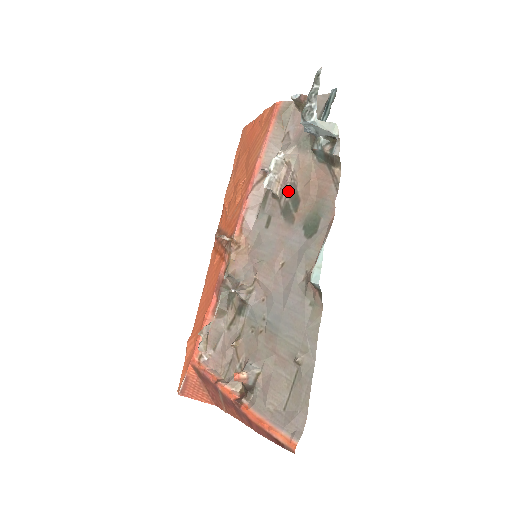
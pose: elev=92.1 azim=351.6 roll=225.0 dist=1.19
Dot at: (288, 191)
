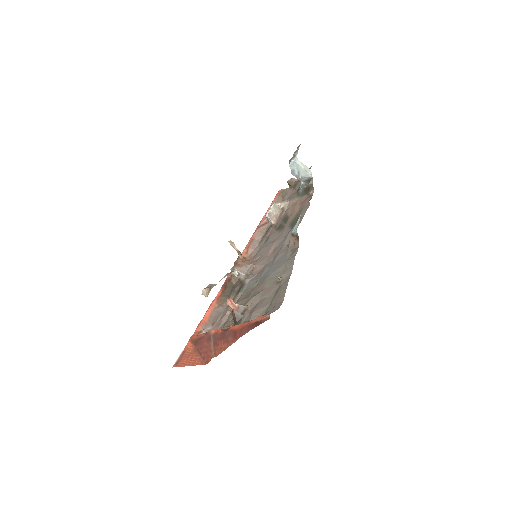
Dot at: (282, 219)
